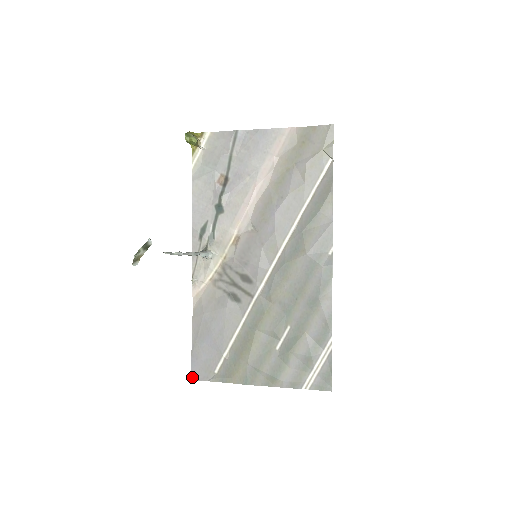
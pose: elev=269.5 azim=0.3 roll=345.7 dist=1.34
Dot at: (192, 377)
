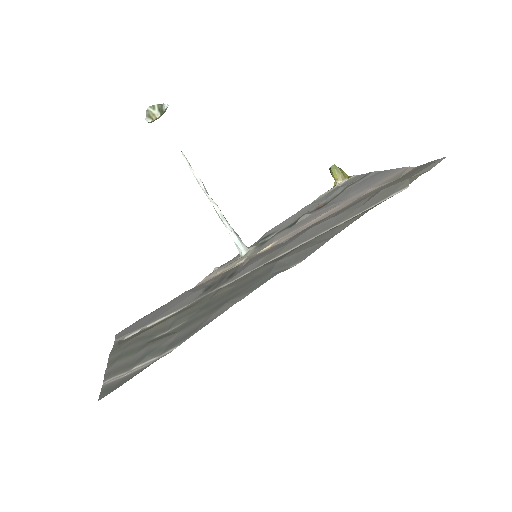
Dot at: (119, 333)
